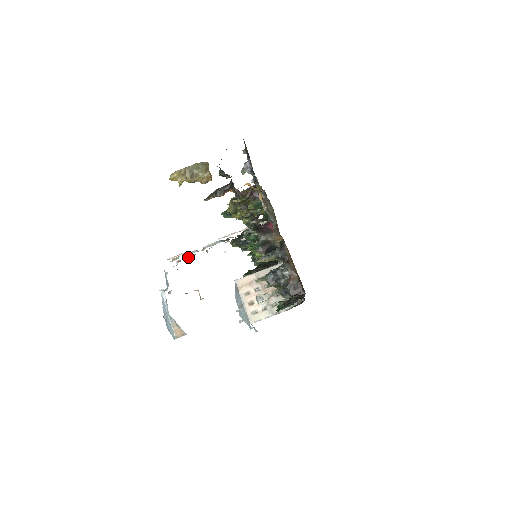
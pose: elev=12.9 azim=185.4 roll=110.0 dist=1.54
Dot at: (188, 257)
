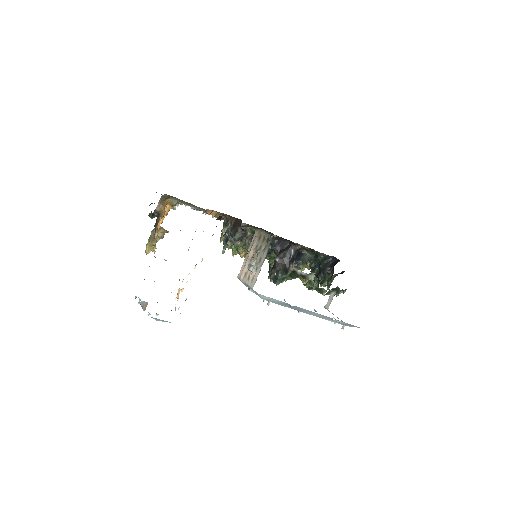
Dot at: occluded
